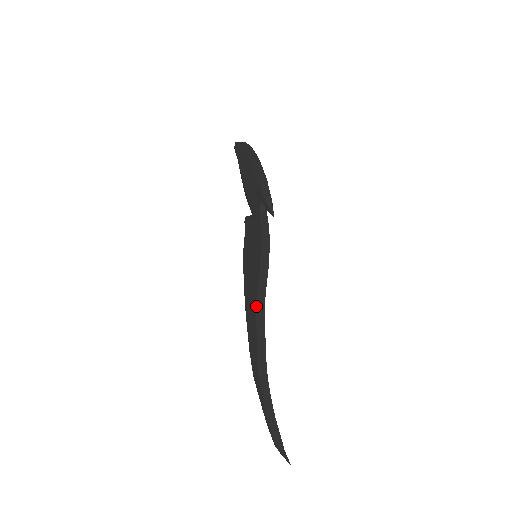
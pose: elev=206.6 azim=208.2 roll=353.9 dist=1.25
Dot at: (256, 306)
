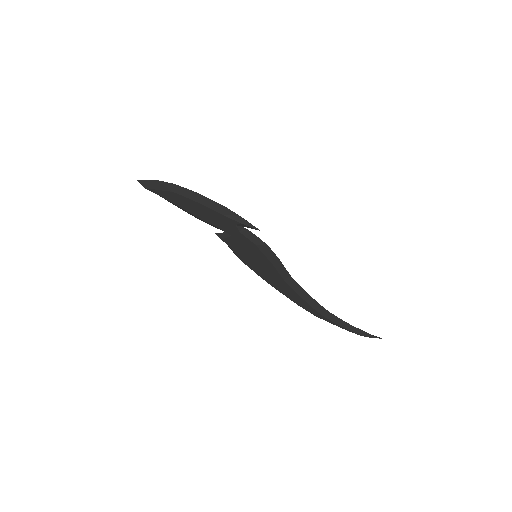
Dot at: (287, 285)
